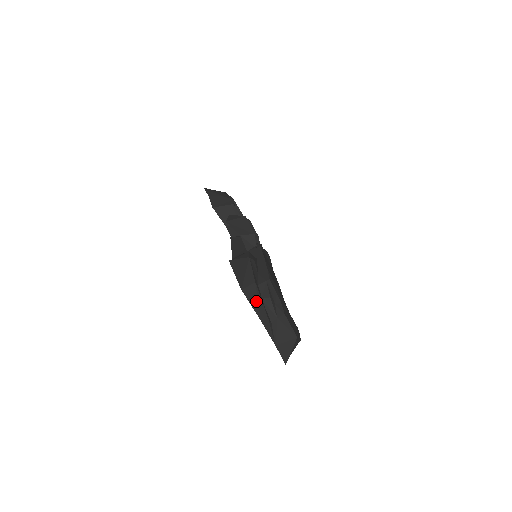
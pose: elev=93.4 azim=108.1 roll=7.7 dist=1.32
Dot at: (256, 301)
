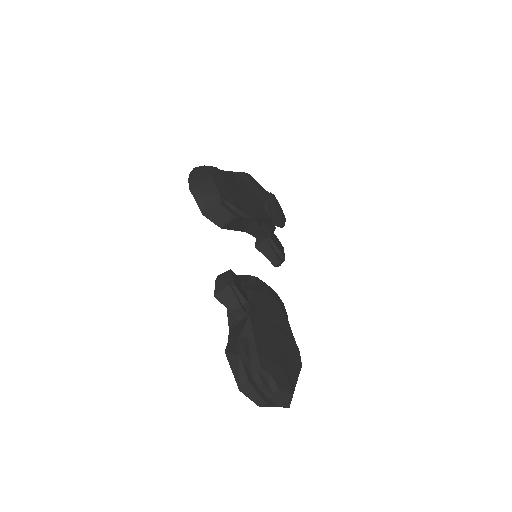
Dot at: (253, 395)
